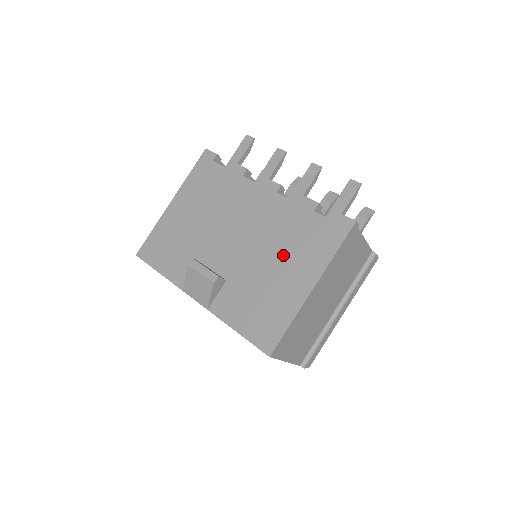
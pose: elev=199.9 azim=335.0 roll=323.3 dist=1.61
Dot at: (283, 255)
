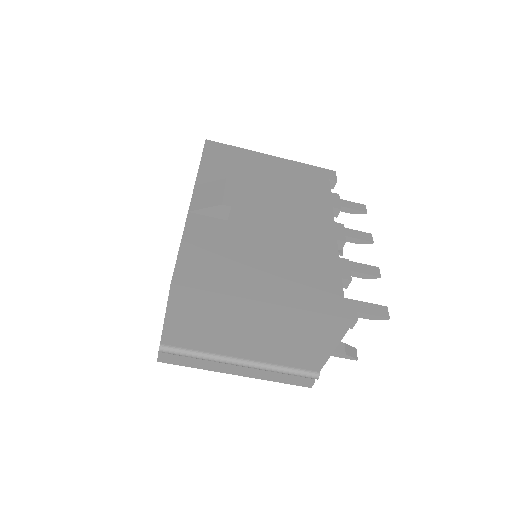
Dot at: (283, 263)
